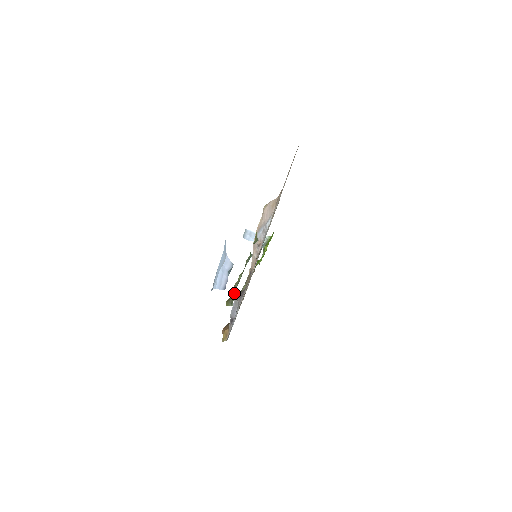
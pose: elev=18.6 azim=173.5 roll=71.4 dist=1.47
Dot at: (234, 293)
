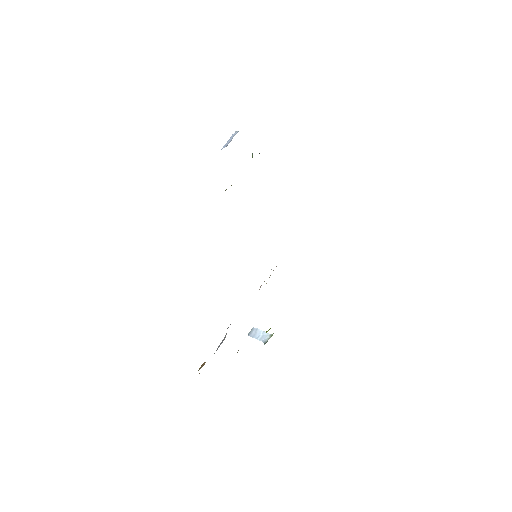
Dot at: occluded
